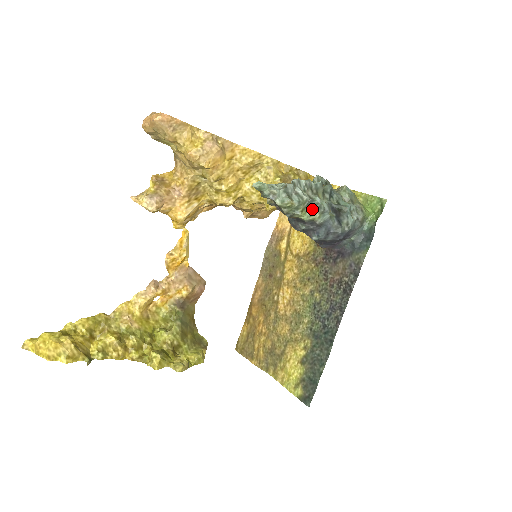
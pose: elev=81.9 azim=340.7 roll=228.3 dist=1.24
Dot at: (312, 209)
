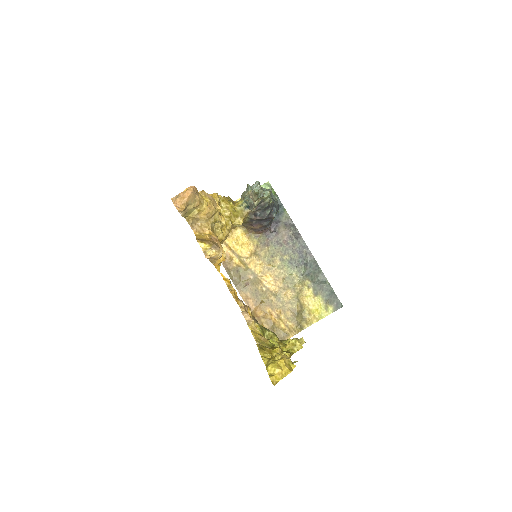
Dot at: occluded
